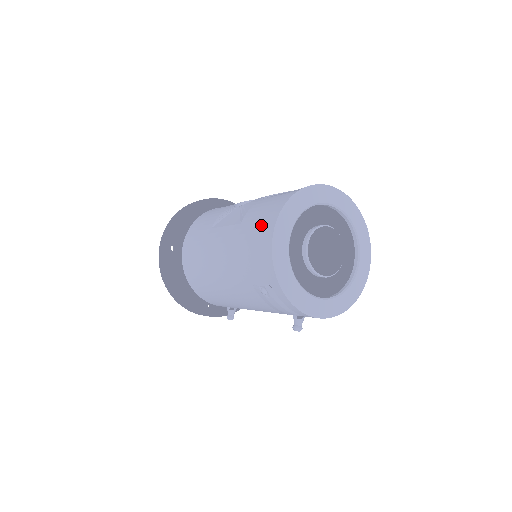
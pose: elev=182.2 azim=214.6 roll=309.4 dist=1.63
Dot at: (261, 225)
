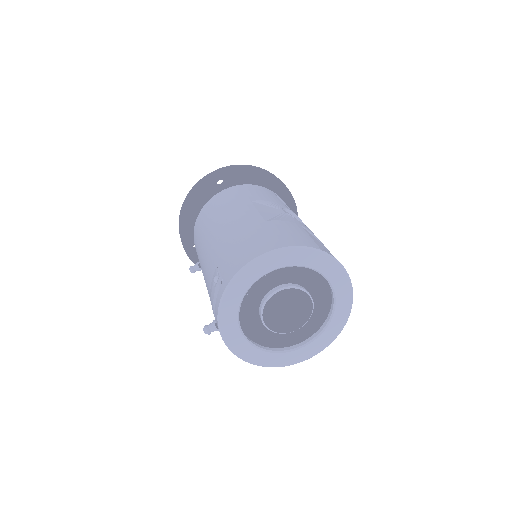
Dot at: (270, 238)
